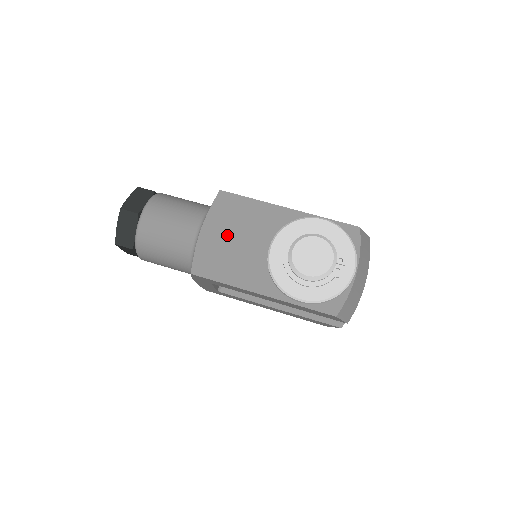
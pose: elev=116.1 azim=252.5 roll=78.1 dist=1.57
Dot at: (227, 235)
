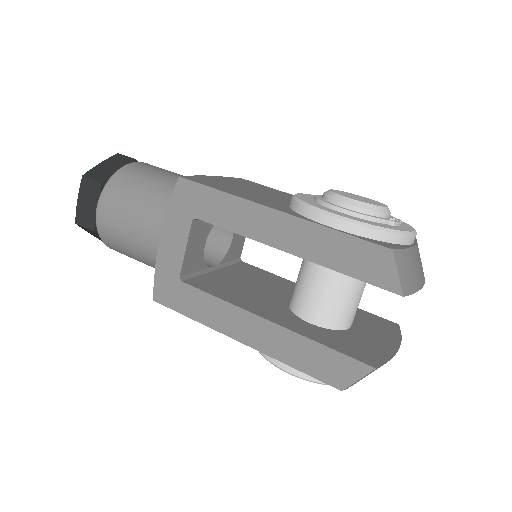
Dot at: (240, 186)
